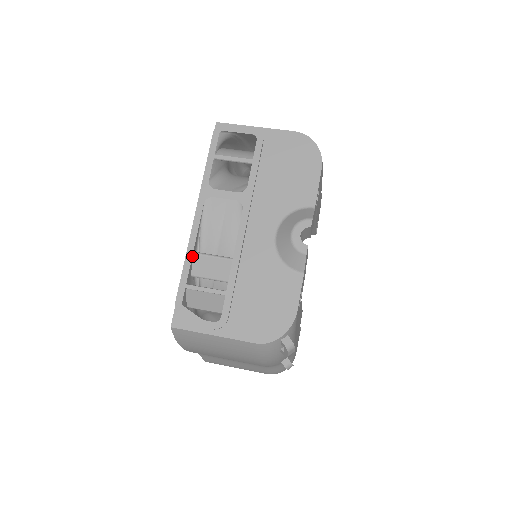
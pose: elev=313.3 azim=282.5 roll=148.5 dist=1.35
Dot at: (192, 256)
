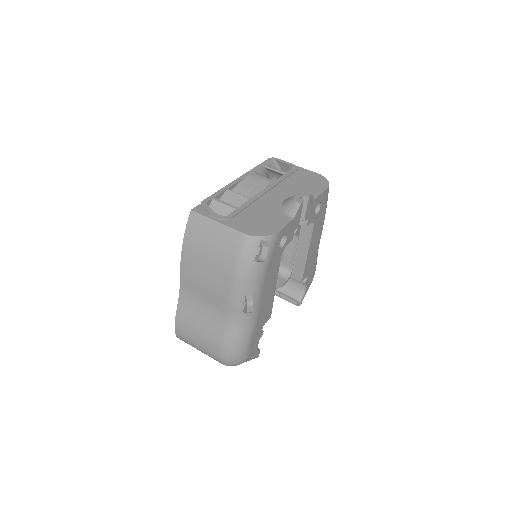
Dot at: (226, 190)
